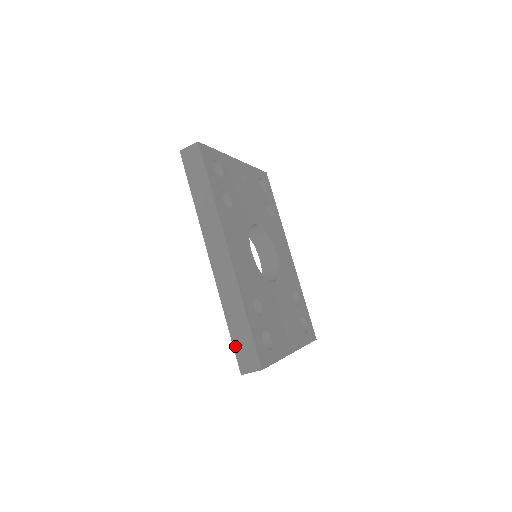
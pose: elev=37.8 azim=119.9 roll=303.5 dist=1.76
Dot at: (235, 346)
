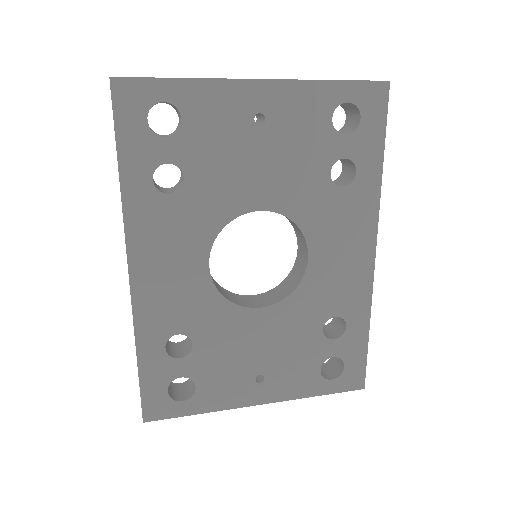
Dot at: occluded
